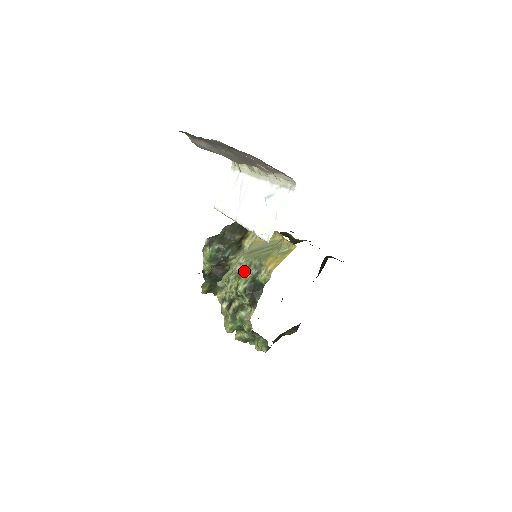
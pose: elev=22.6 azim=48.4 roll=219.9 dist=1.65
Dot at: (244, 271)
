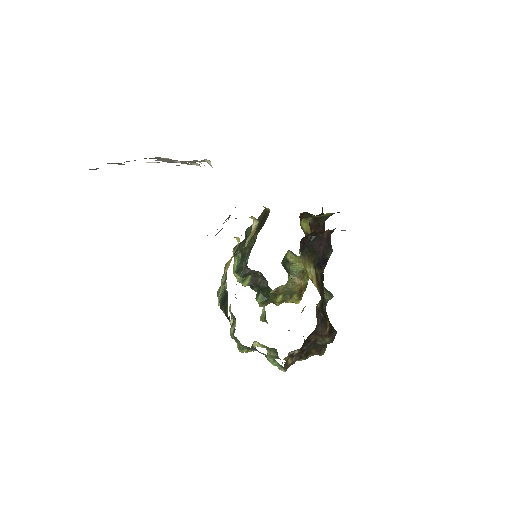
Dot at: occluded
